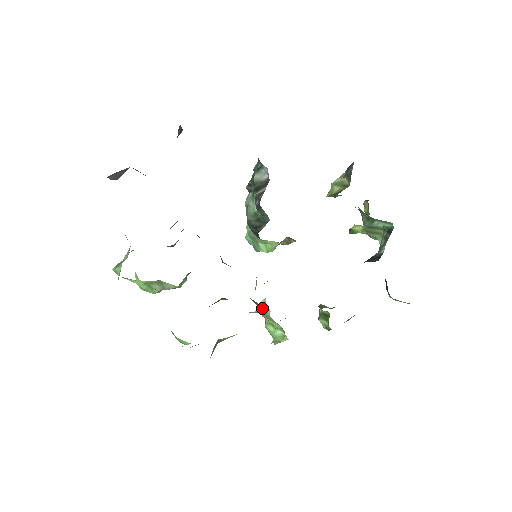
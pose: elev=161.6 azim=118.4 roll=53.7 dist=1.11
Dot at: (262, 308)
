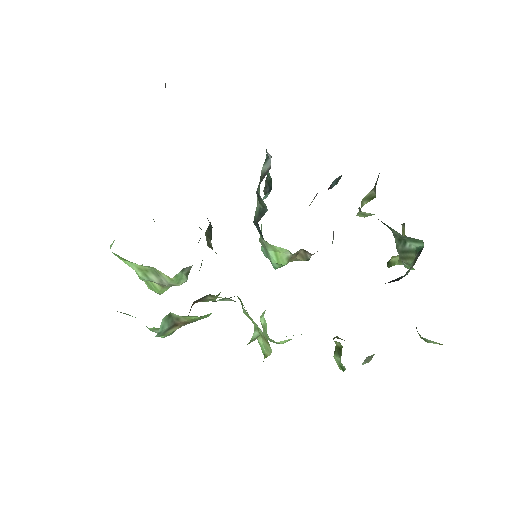
Dot at: (261, 322)
